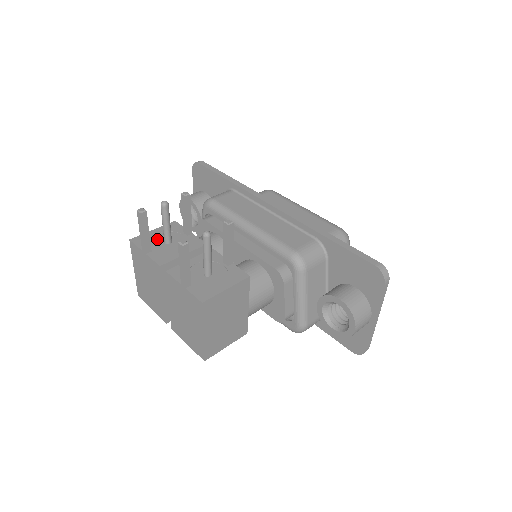
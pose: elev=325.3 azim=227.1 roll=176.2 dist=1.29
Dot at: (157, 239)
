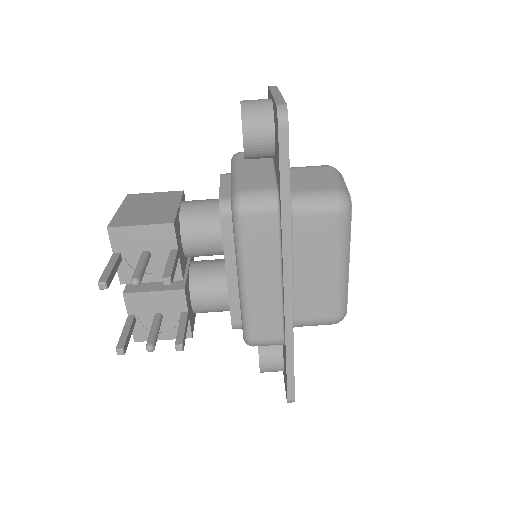
Dot at: (137, 243)
